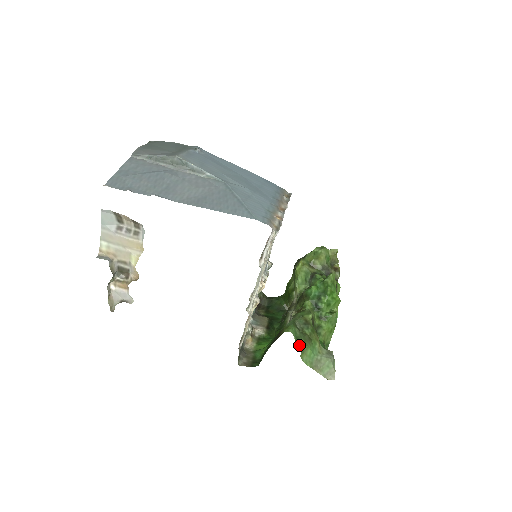
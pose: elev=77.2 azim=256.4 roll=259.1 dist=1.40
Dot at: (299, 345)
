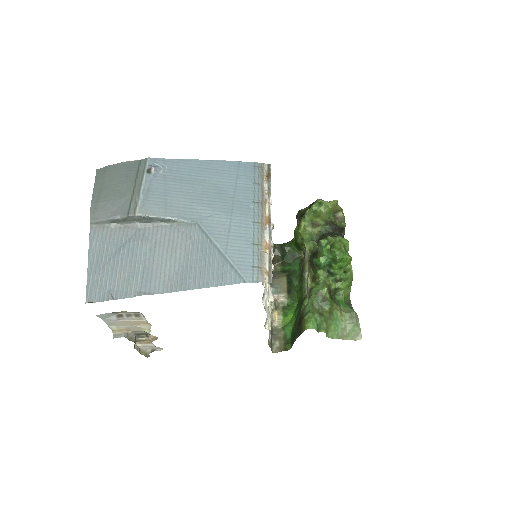
Dot at: occluded
